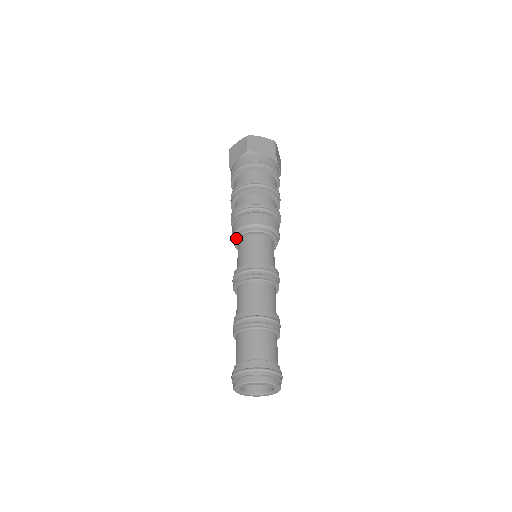
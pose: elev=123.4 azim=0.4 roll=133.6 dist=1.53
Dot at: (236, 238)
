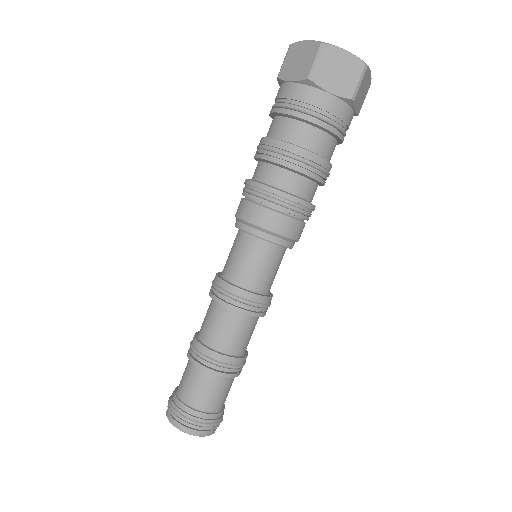
Dot at: (259, 237)
